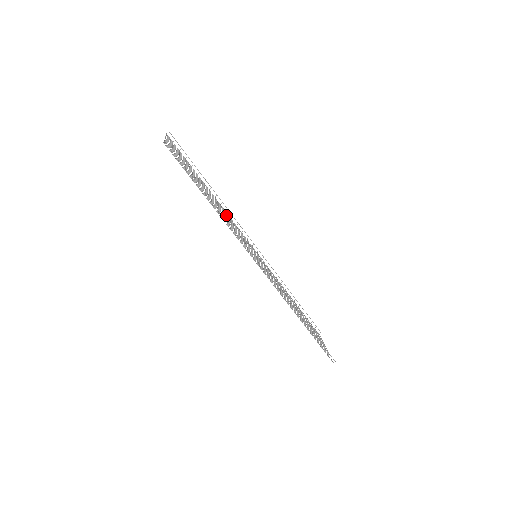
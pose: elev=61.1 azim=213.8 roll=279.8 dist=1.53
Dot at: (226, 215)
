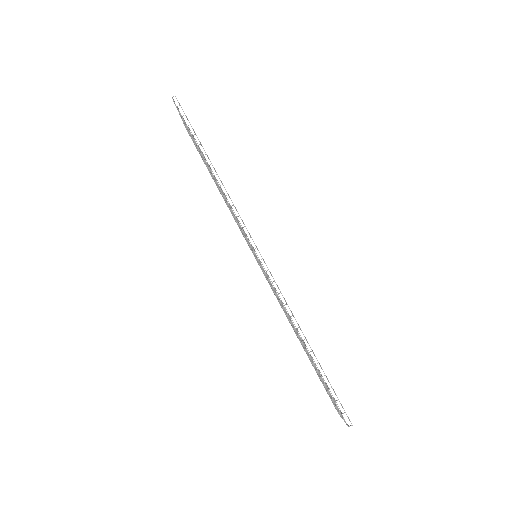
Dot at: occluded
